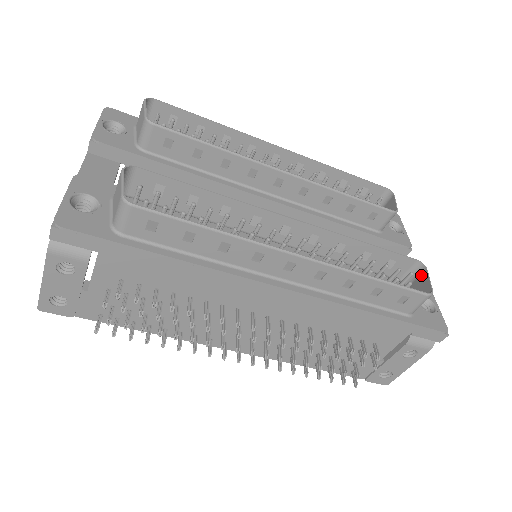
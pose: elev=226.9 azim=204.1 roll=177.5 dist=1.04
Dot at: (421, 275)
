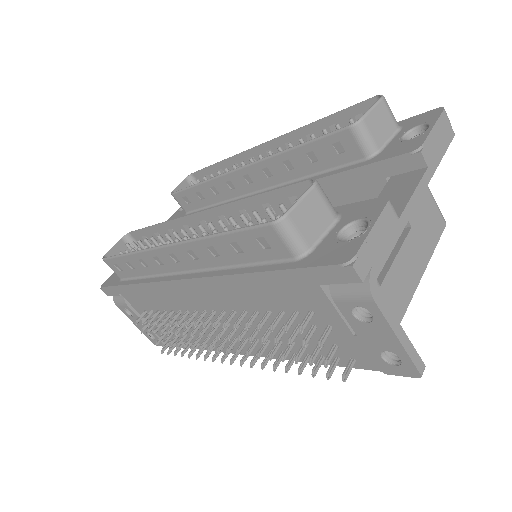
Dot at: (315, 196)
